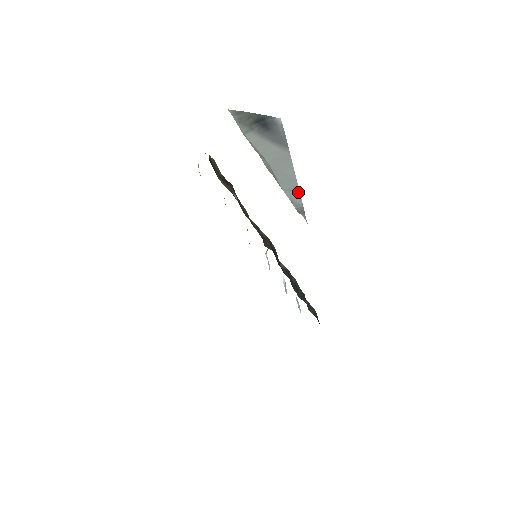
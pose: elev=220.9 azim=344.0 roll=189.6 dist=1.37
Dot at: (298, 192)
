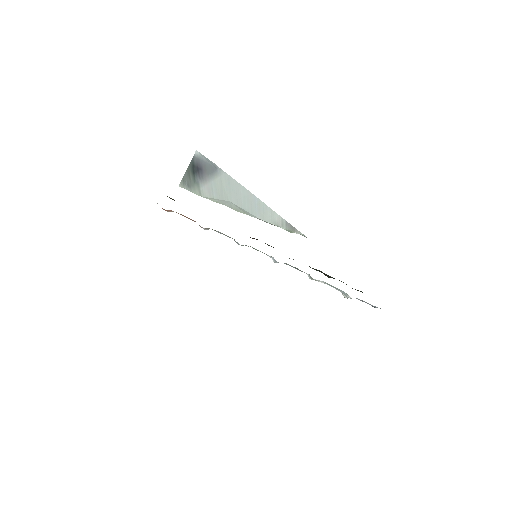
Dot at: (267, 207)
